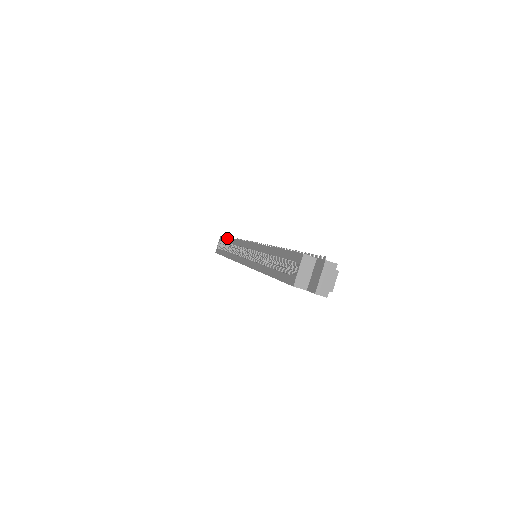
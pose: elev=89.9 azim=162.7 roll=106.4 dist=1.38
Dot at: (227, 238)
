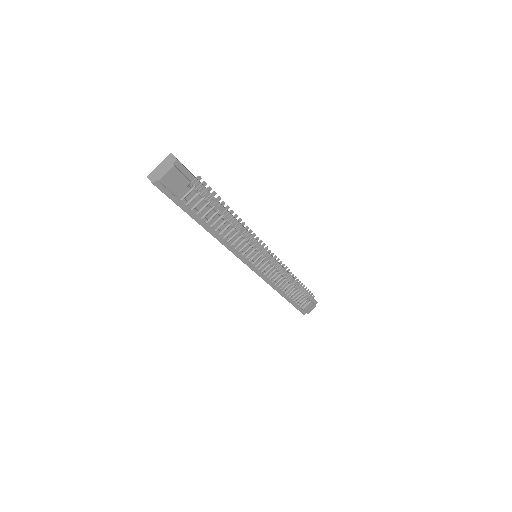
Dot at: occluded
